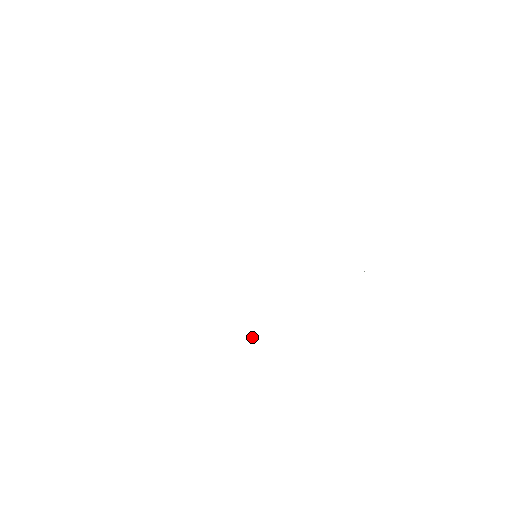
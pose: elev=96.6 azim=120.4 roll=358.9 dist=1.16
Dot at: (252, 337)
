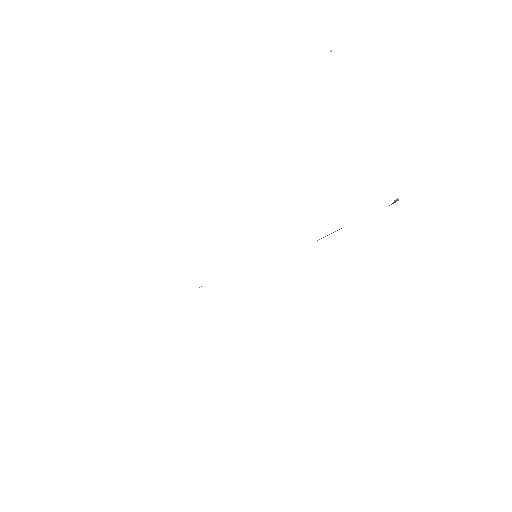
Dot at: occluded
